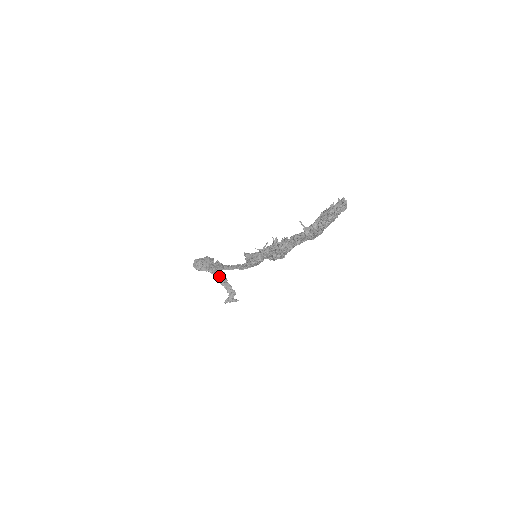
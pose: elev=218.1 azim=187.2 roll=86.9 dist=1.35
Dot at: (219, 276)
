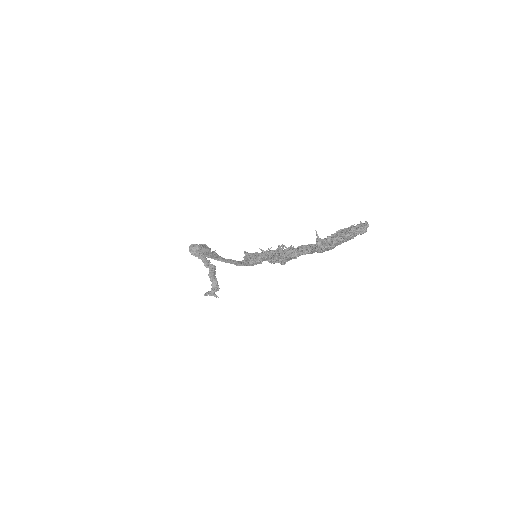
Dot at: (209, 267)
